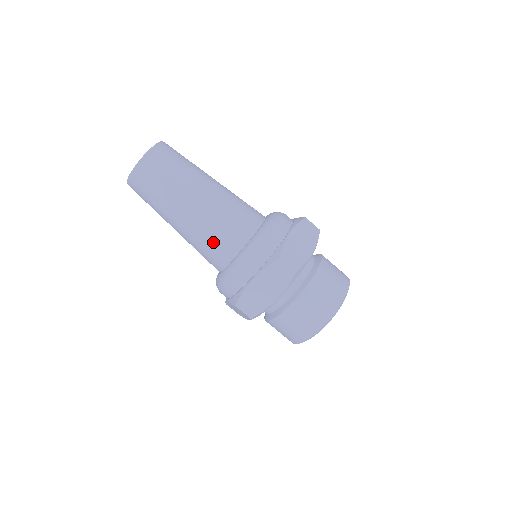
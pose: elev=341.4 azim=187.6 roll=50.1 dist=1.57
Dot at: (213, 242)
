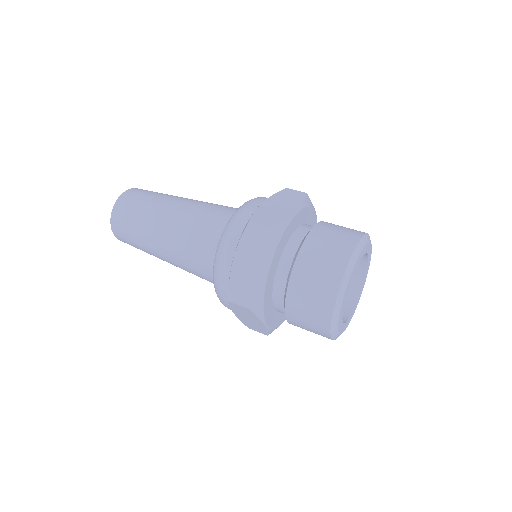
Dot at: (193, 248)
